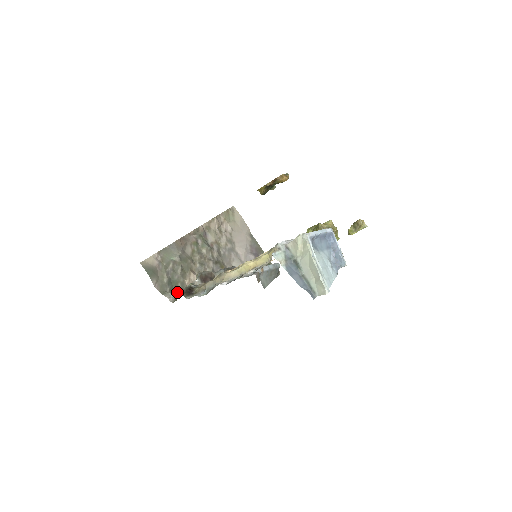
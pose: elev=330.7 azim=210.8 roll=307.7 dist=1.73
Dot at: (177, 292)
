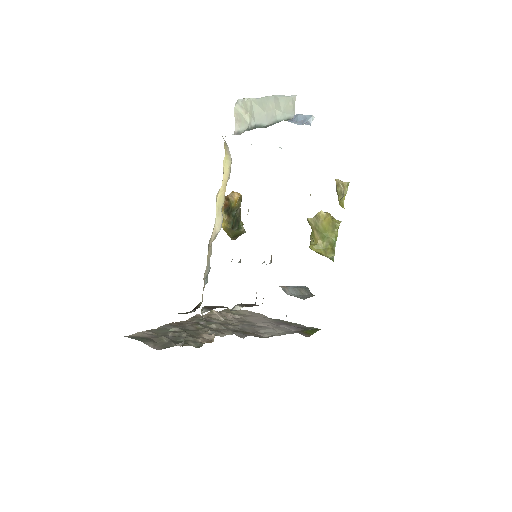
Dot at: occluded
